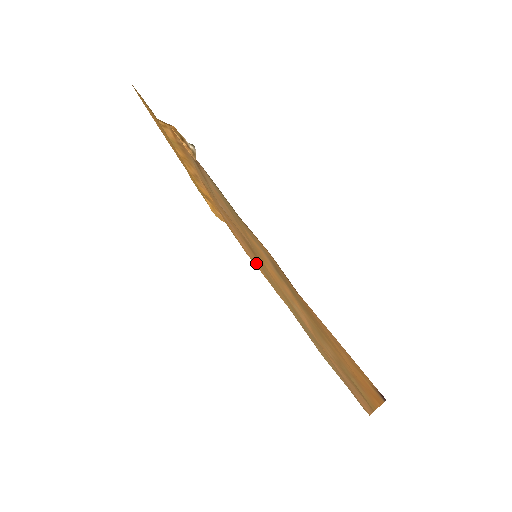
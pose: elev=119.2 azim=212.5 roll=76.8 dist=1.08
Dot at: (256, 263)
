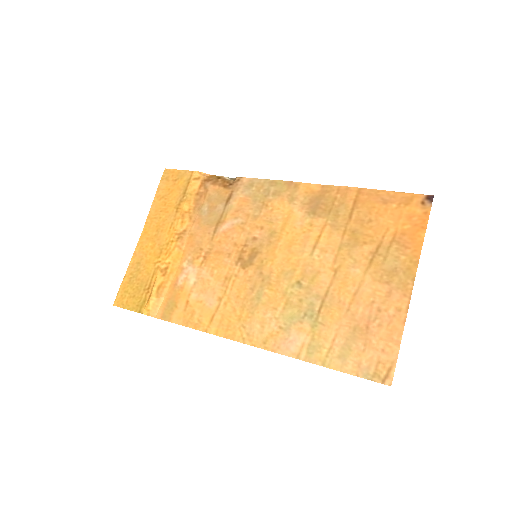
Dot at: (219, 310)
